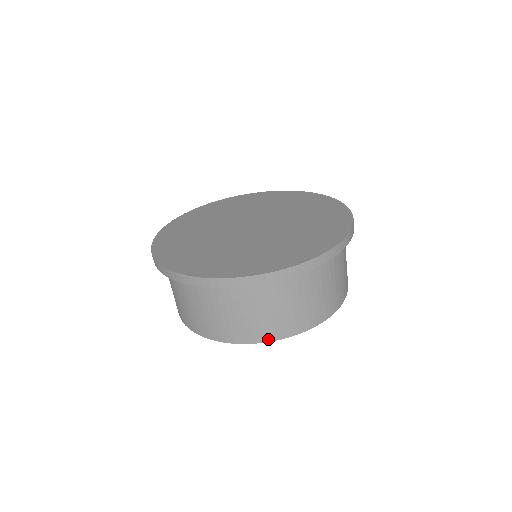
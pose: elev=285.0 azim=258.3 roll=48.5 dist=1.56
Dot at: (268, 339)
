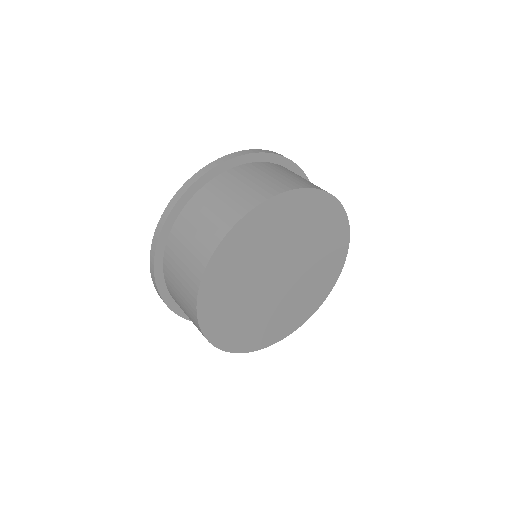
Dot at: (277, 193)
